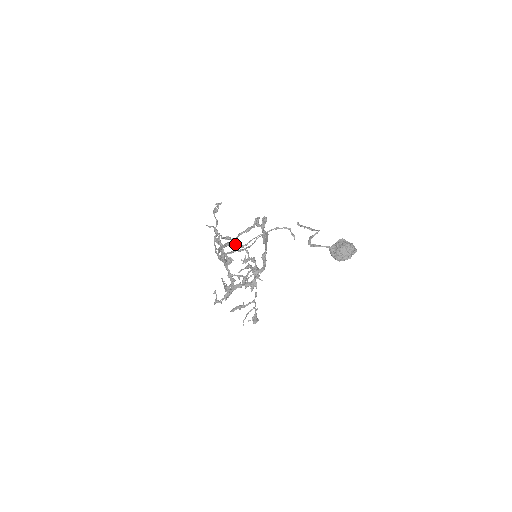
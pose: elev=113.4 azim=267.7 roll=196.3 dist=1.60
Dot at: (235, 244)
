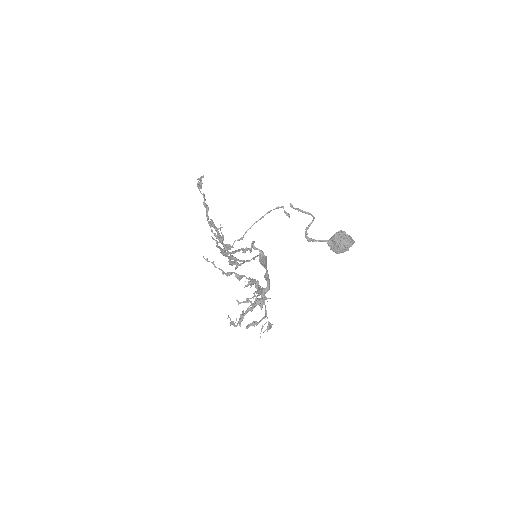
Dot at: (237, 278)
